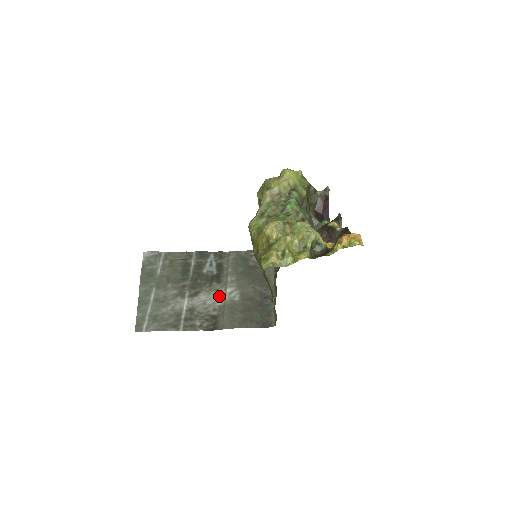
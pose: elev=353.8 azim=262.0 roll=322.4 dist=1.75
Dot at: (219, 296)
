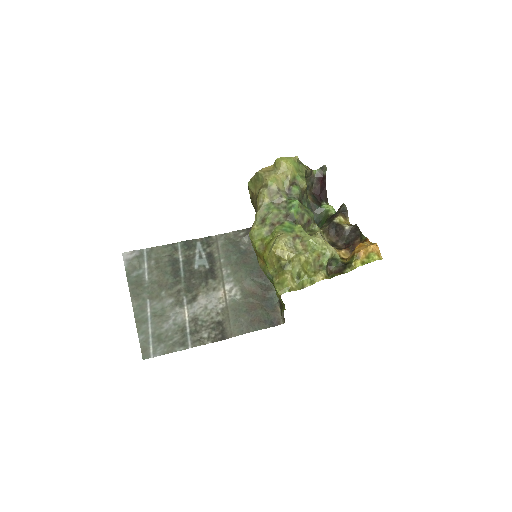
Dot at: (219, 296)
